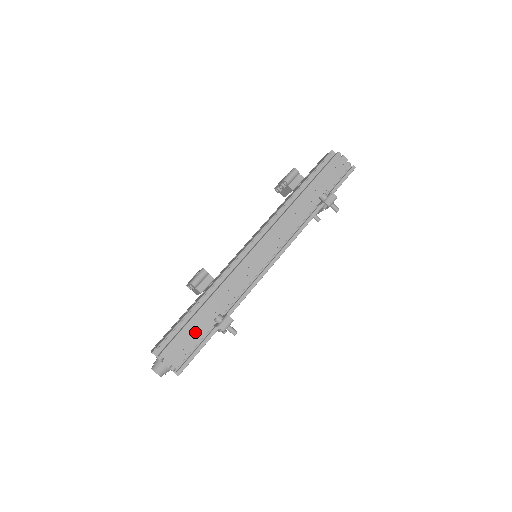
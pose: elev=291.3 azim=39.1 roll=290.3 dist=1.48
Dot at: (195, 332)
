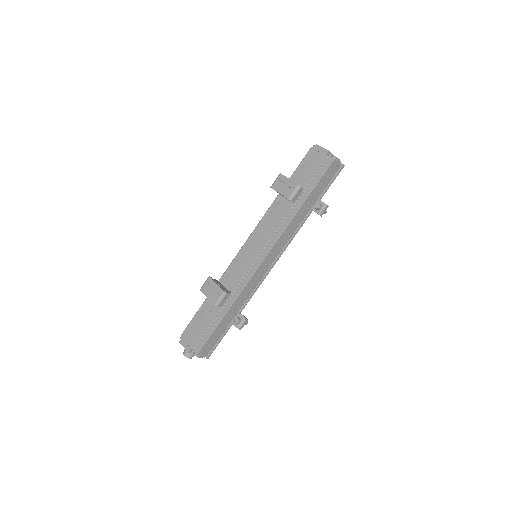
Dot at: (219, 332)
